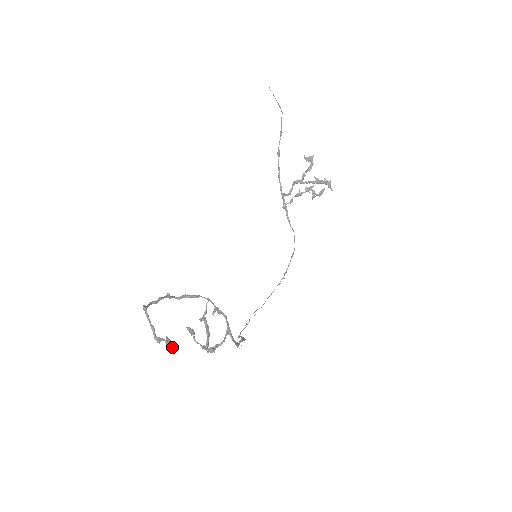
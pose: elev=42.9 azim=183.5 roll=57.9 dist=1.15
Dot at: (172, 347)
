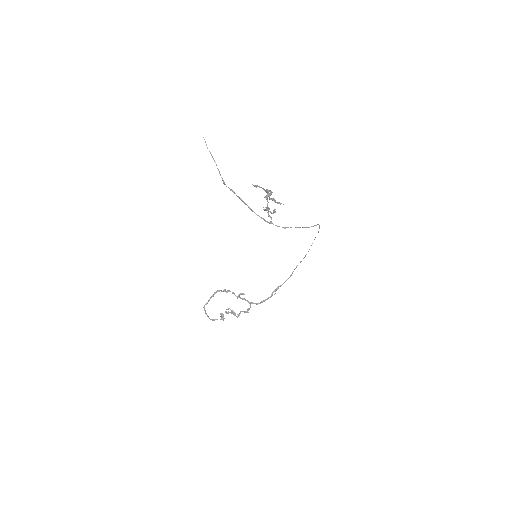
Dot at: occluded
